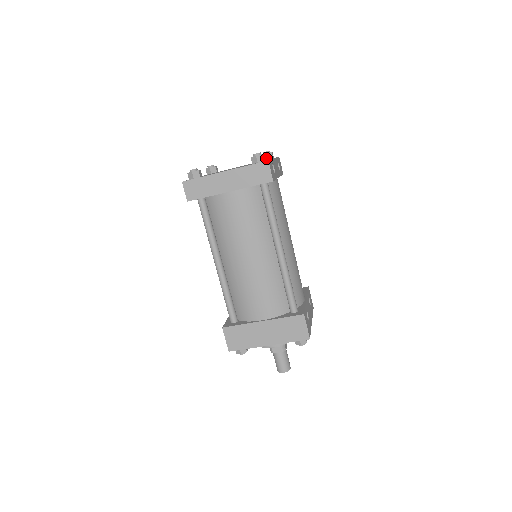
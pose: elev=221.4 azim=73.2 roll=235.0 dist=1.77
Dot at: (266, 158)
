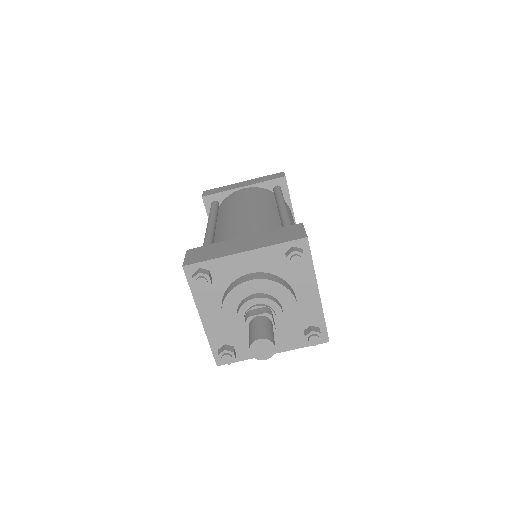
Dot at: occluded
